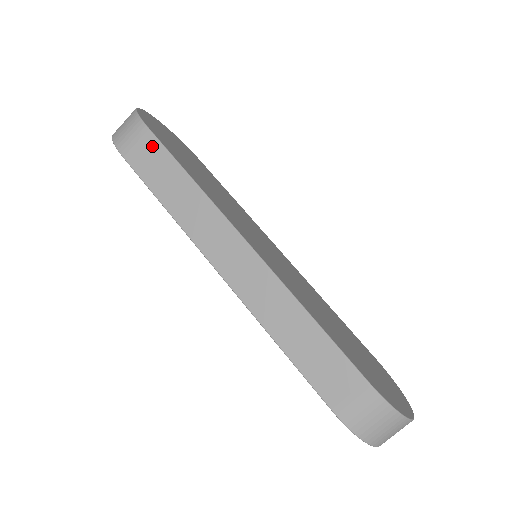
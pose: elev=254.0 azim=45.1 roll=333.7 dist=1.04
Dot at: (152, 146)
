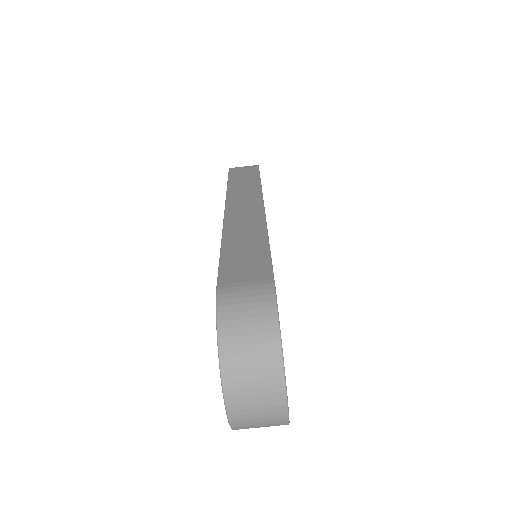
Dot at: (252, 170)
